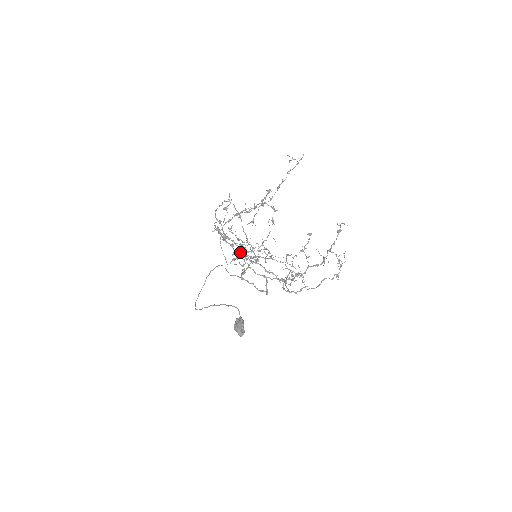
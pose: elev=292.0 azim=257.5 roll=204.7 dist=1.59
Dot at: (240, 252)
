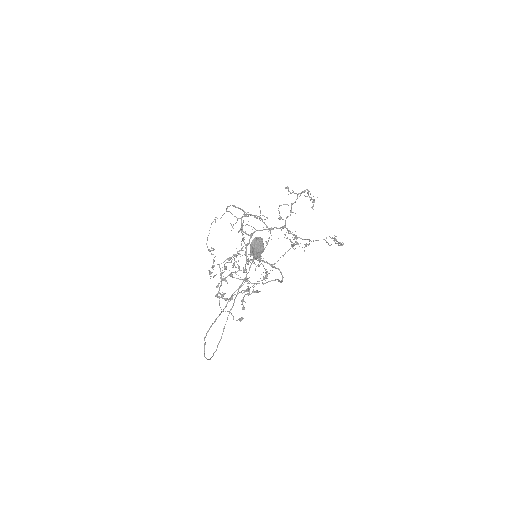
Dot at: (243, 300)
